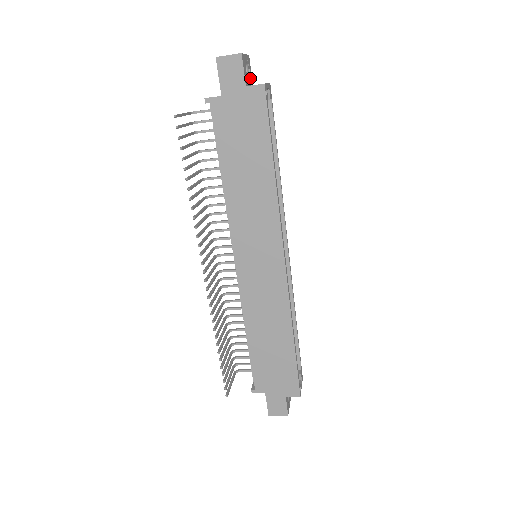
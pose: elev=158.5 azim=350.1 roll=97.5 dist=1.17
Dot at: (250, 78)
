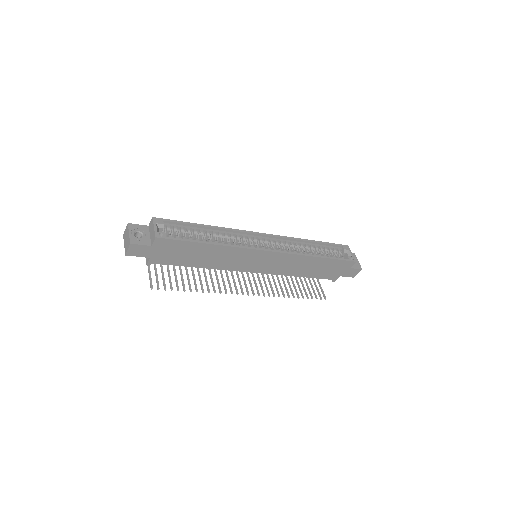
Dot at: (144, 230)
